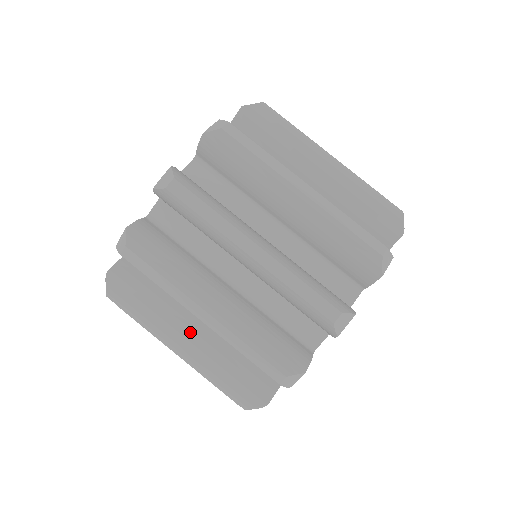
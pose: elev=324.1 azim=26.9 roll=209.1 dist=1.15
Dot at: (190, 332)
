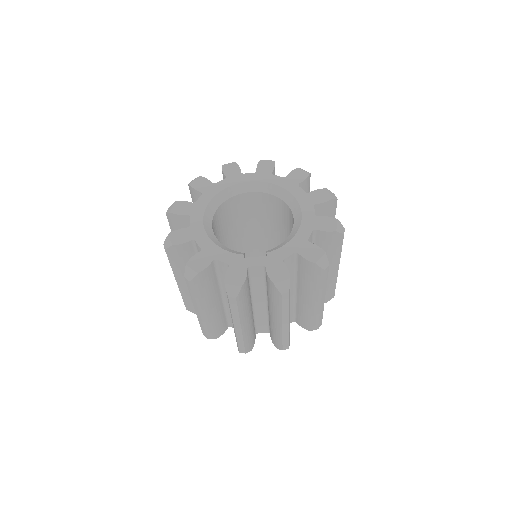
Dot at: occluded
